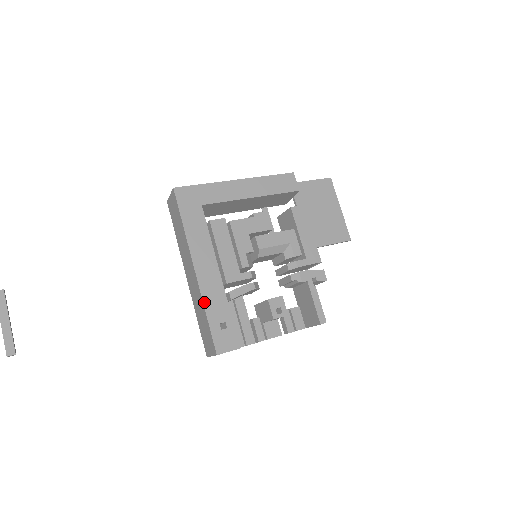
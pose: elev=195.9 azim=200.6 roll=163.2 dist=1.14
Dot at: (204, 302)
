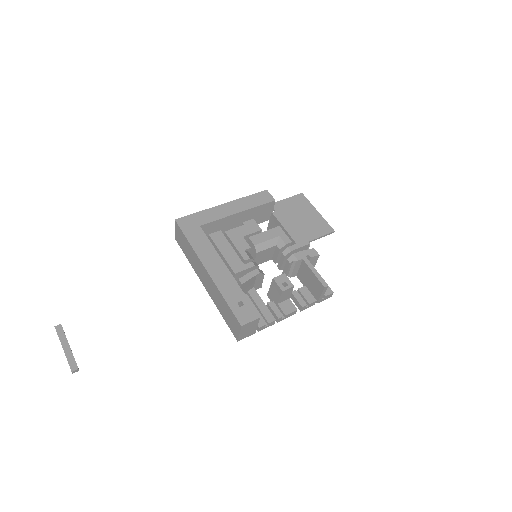
Dot at: (220, 290)
